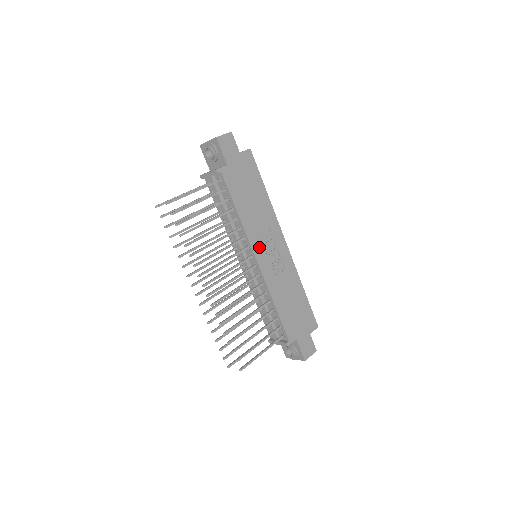
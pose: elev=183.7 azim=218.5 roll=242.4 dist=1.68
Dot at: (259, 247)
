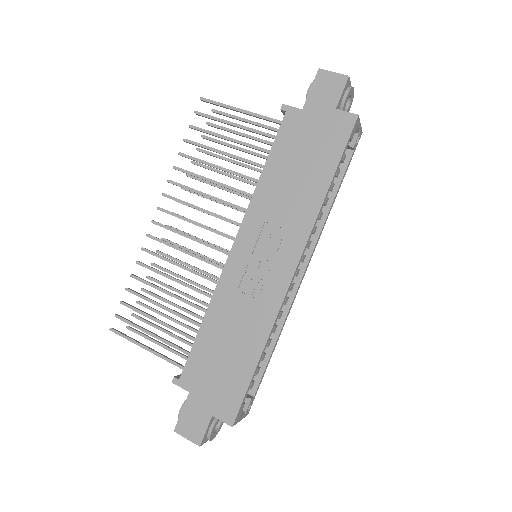
Dot at: (251, 236)
